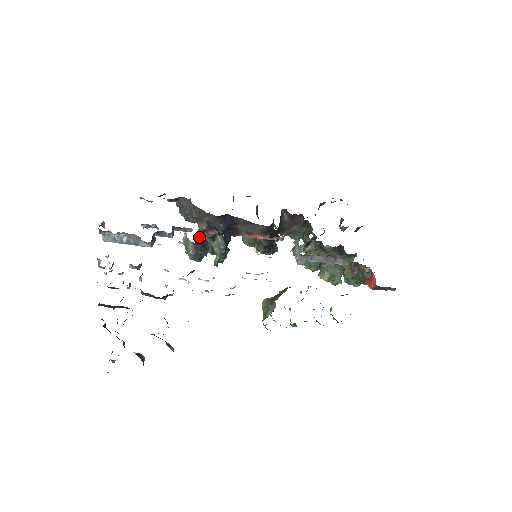
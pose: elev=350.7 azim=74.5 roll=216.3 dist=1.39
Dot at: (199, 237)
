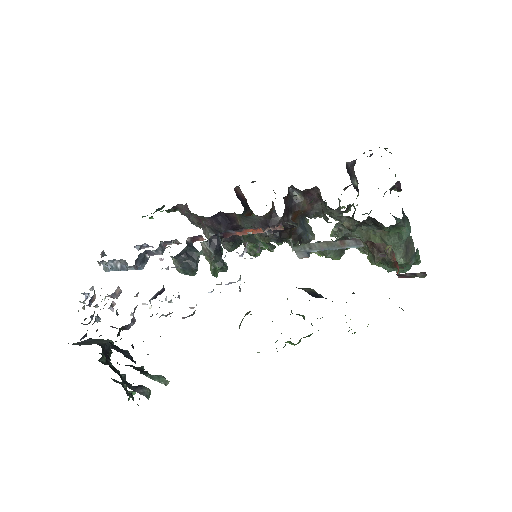
Dot at: occluded
